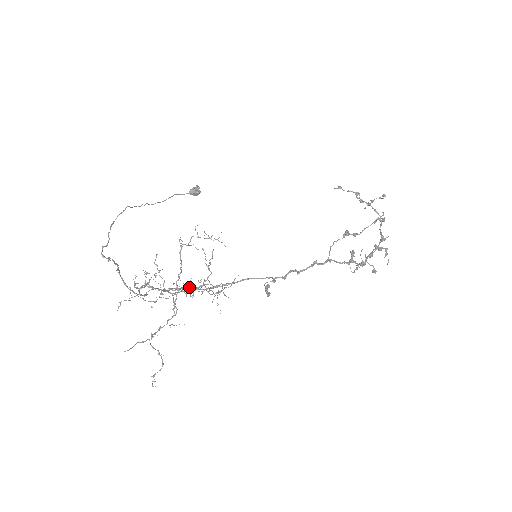
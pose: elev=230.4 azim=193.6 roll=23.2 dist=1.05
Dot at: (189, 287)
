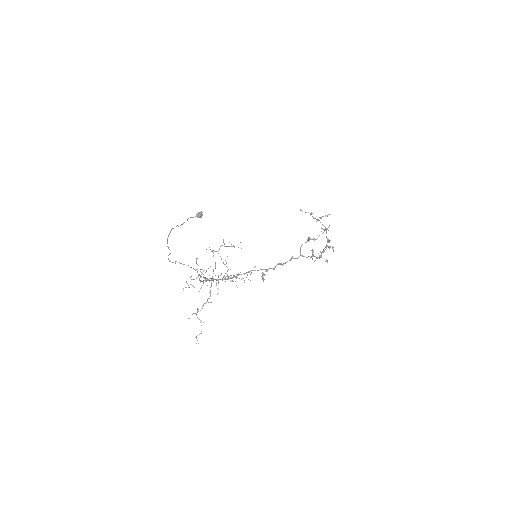
Dot at: (229, 276)
